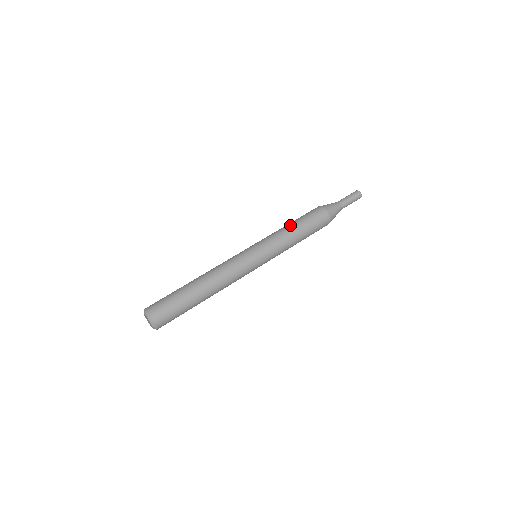
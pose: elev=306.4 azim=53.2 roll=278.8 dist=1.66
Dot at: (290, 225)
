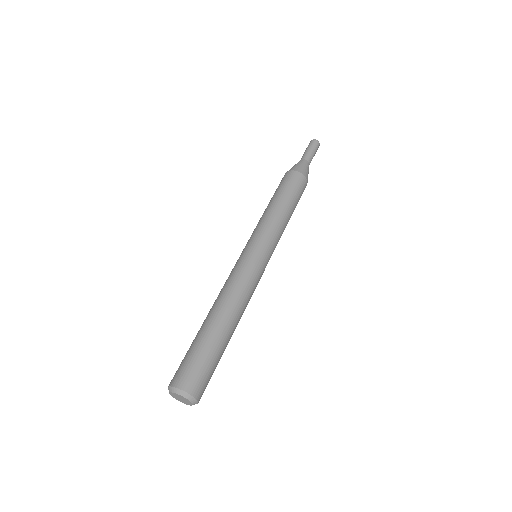
Dot at: (285, 209)
